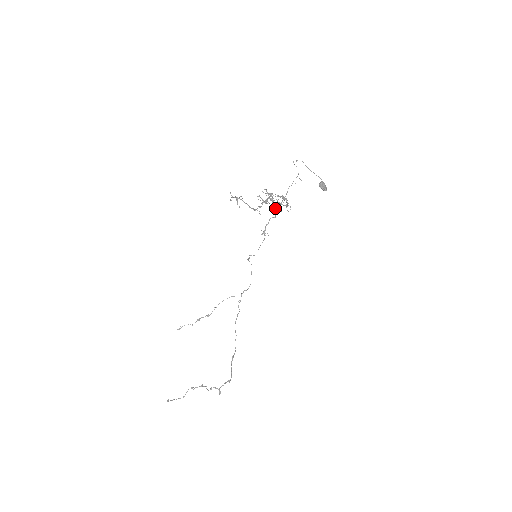
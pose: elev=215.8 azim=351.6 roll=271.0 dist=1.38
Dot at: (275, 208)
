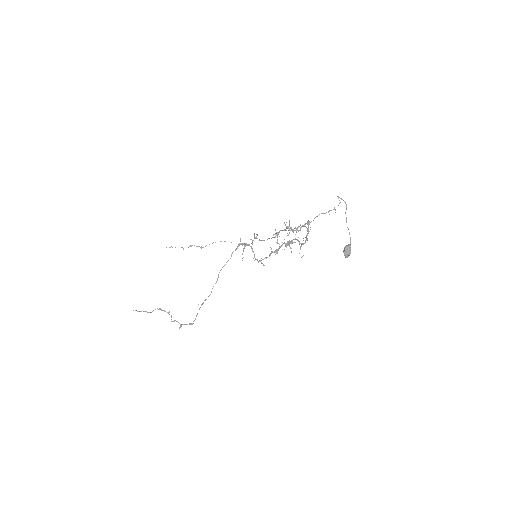
Dot at: occluded
